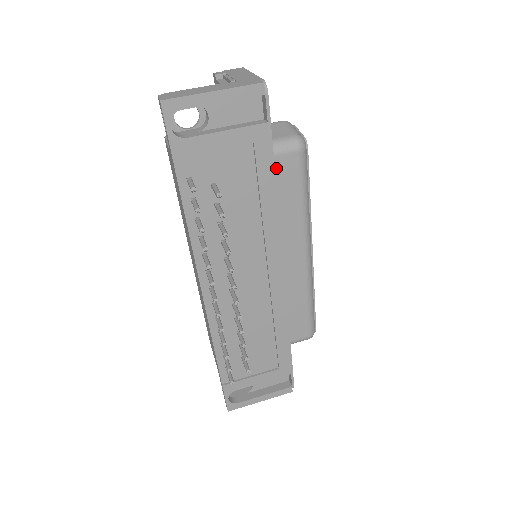
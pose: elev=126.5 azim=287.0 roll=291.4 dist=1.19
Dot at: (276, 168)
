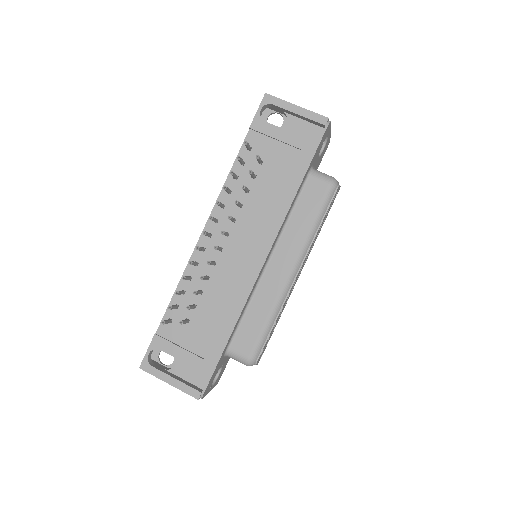
Dot at: (307, 186)
